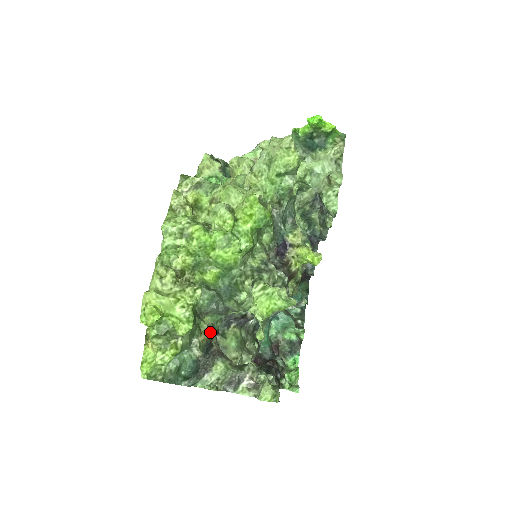
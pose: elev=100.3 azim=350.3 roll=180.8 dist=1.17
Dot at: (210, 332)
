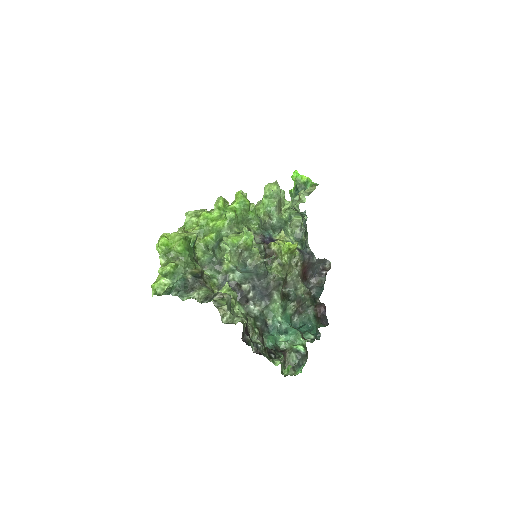
Dot at: (205, 278)
